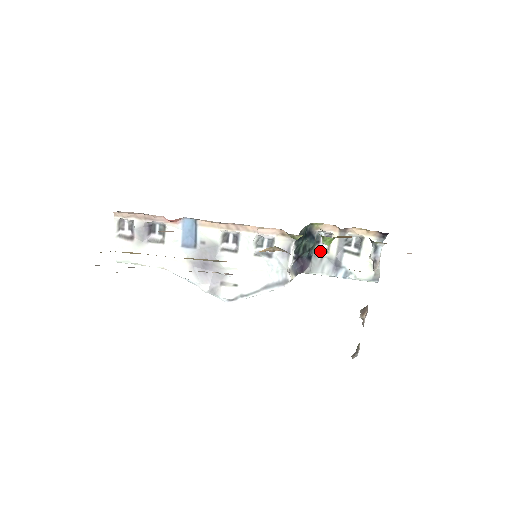
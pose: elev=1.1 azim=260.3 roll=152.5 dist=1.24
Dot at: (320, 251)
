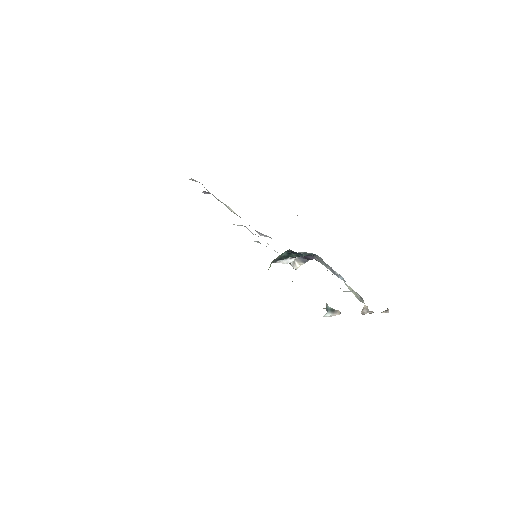
Dot at: occluded
